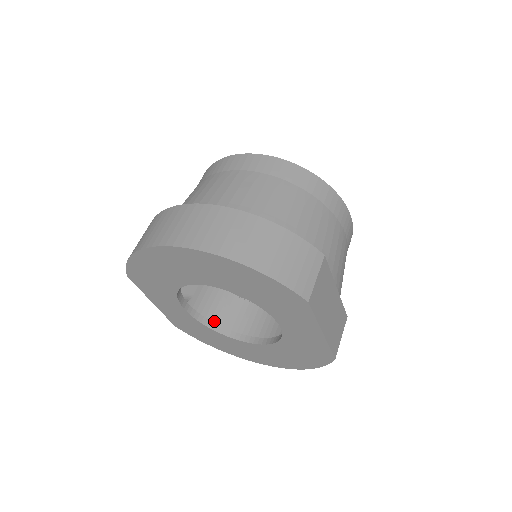
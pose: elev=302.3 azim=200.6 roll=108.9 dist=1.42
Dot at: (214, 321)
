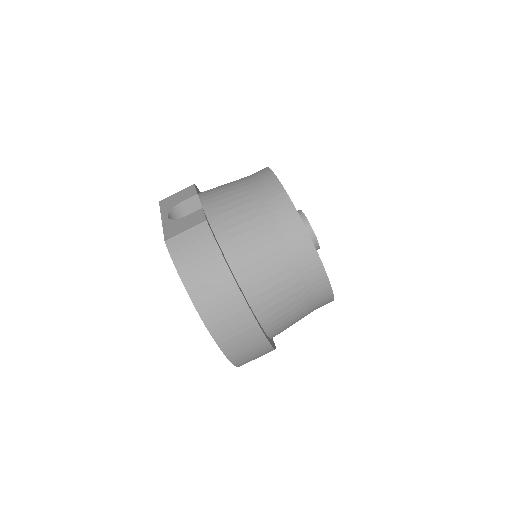
Dot at: occluded
